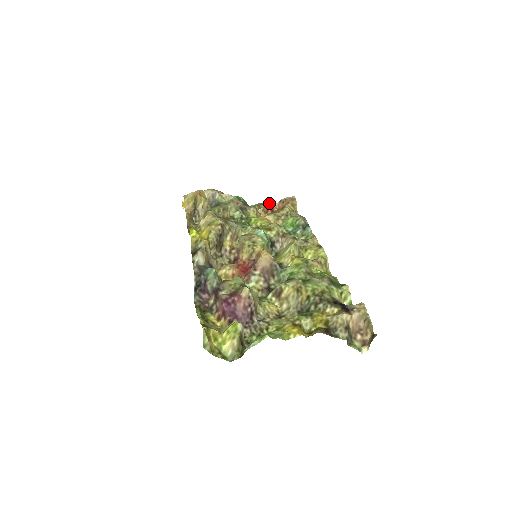
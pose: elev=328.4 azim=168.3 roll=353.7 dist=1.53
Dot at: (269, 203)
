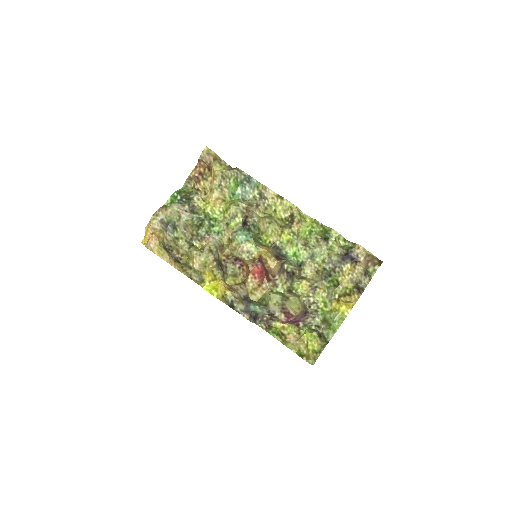
Dot at: (193, 171)
